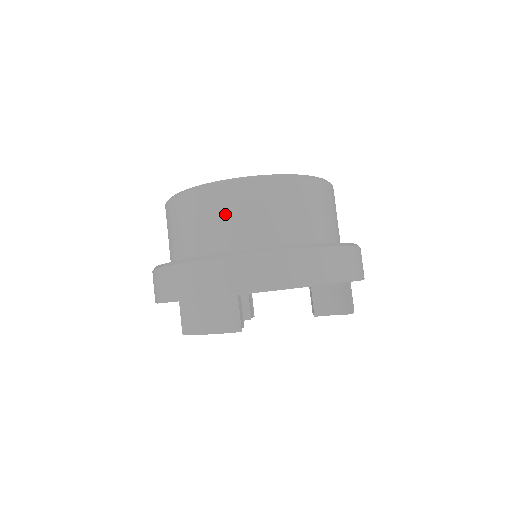
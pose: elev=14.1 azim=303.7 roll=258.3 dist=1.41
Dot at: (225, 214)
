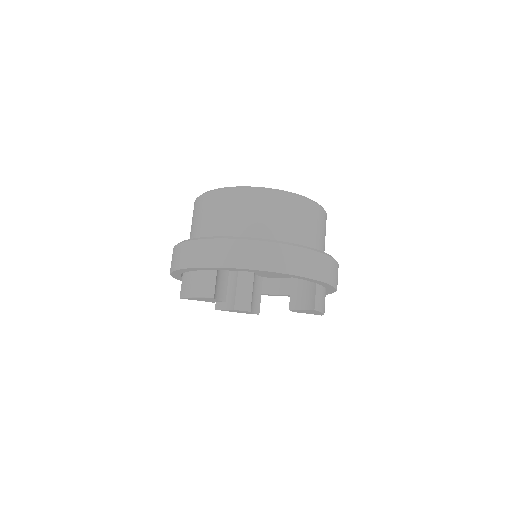
Dot at: (223, 211)
